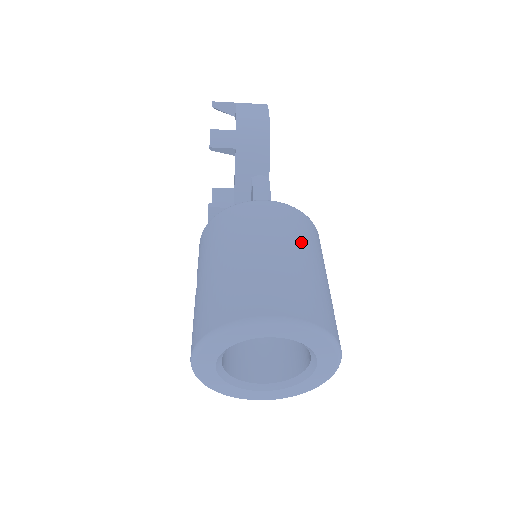
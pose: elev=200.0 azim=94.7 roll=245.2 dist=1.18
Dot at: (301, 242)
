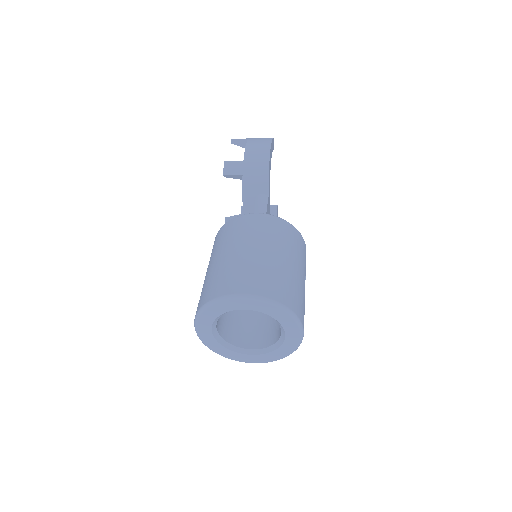
Dot at: (278, 243)
